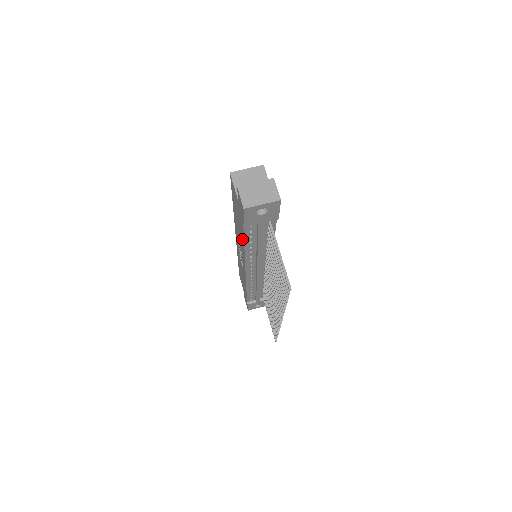
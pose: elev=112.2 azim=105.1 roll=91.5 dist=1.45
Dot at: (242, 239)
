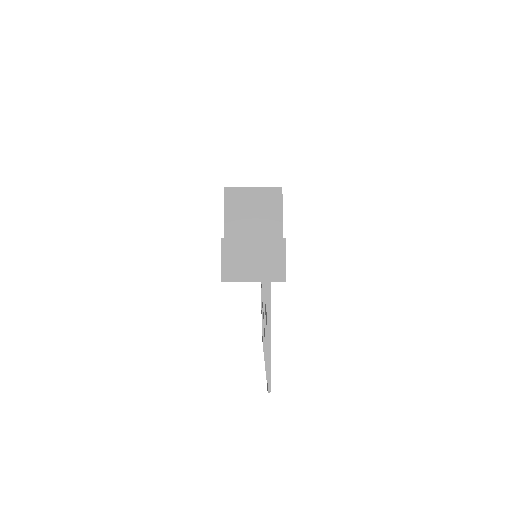
Dot at: occluded
